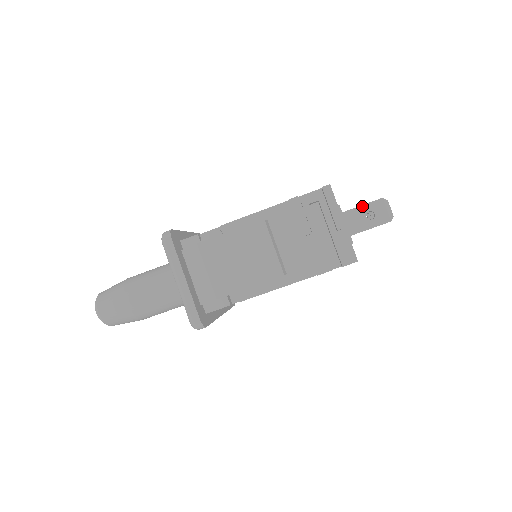
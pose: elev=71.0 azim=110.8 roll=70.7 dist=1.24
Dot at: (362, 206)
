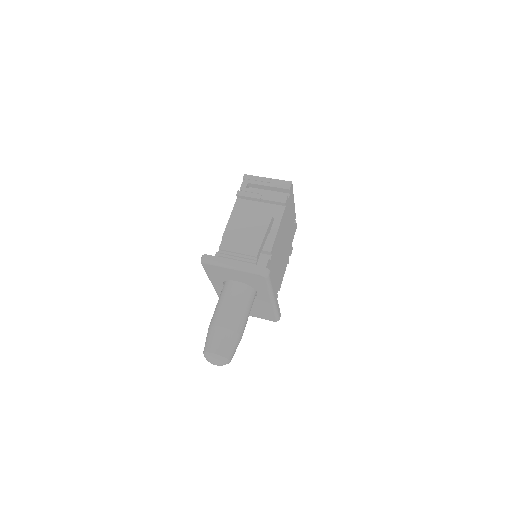
Dot at: occluded
